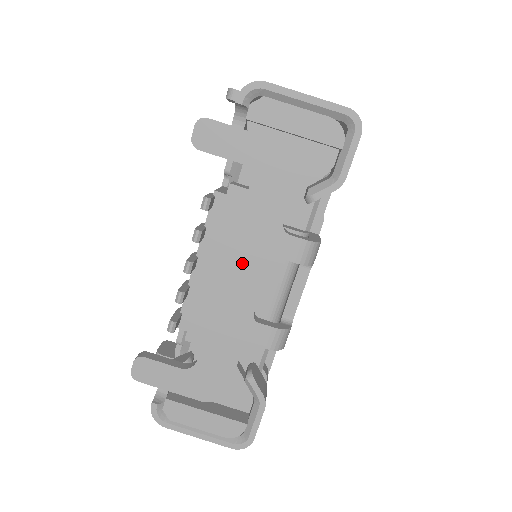
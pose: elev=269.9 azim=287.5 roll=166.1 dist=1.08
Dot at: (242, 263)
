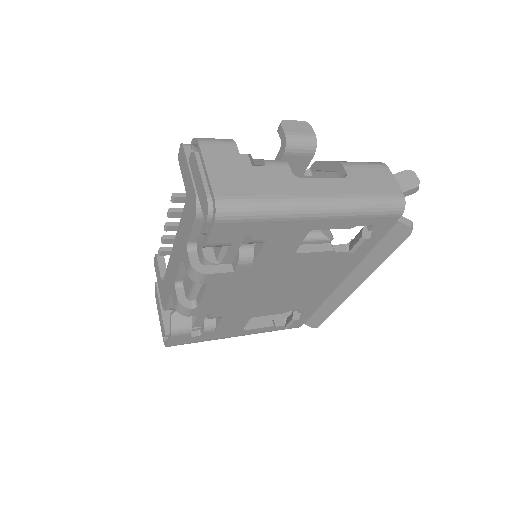
Dot at: (177, 247)
